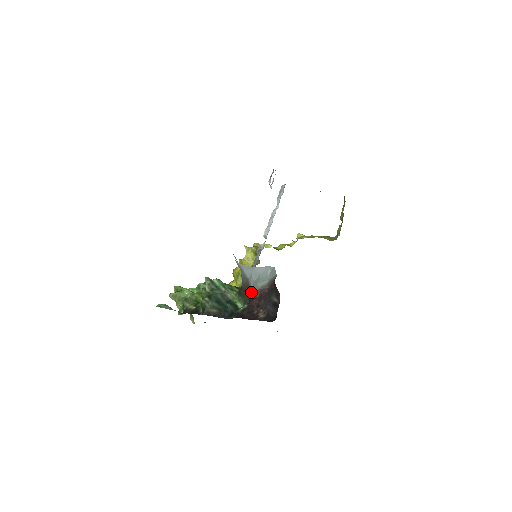
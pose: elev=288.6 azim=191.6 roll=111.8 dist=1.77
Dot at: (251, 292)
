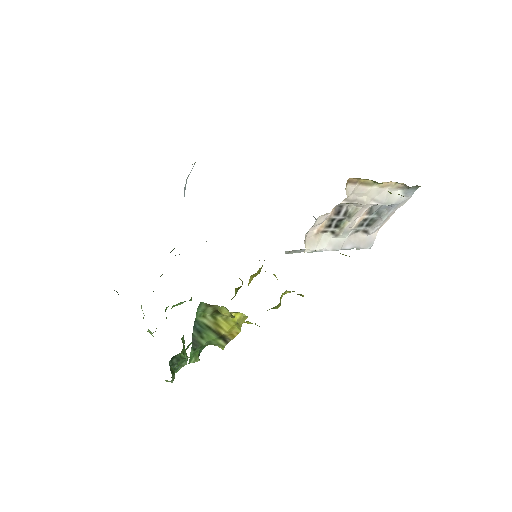
Dot at: occluded
